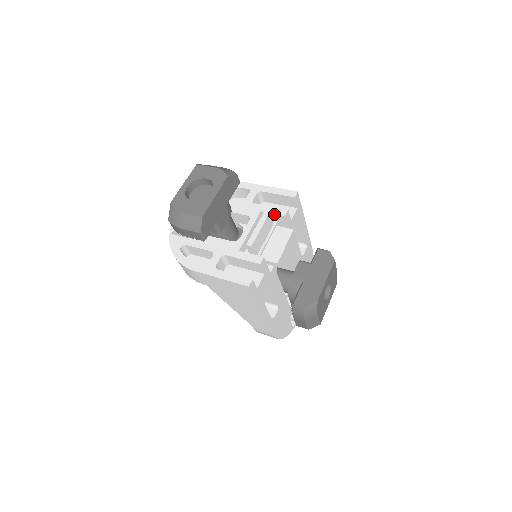
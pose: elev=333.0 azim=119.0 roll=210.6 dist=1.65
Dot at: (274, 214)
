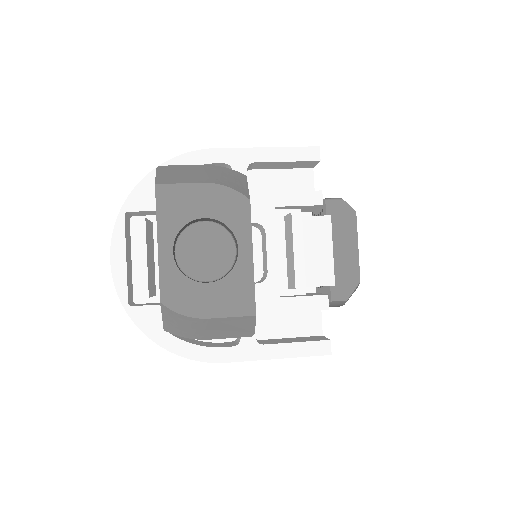
Dot at: (302, 206)
